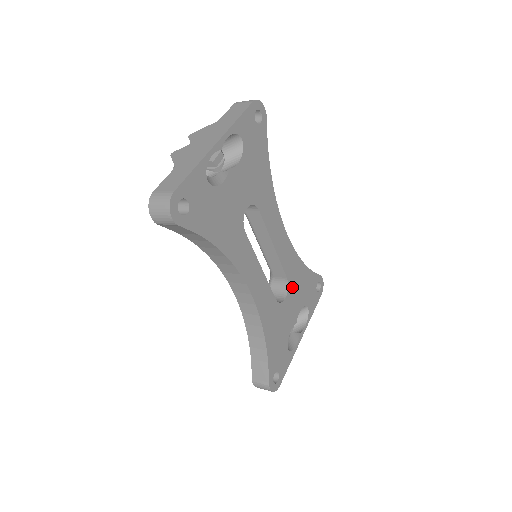
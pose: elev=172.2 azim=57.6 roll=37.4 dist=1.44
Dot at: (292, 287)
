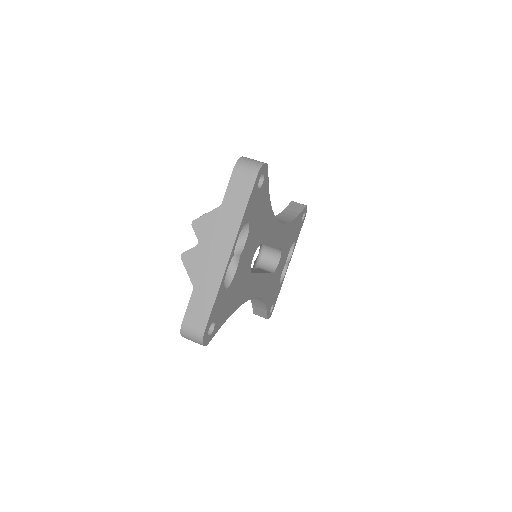
Dot at: (284, 248)
